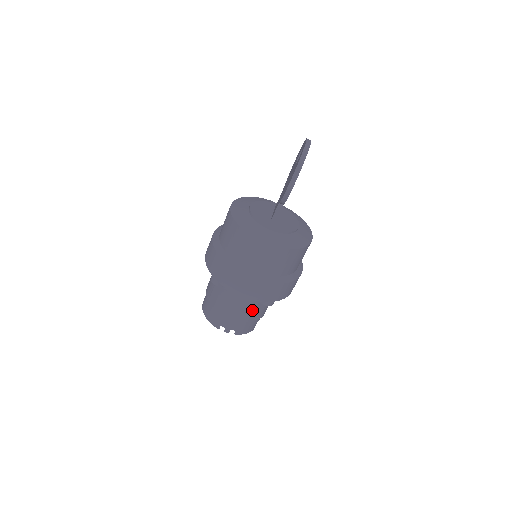
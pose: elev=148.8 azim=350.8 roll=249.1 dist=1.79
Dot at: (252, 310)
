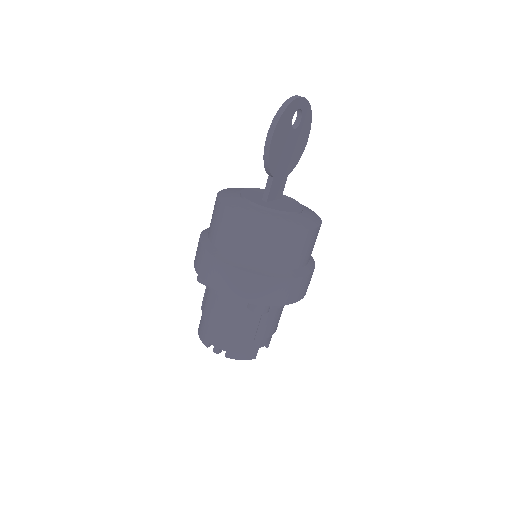
Dot at: (242, 321)
